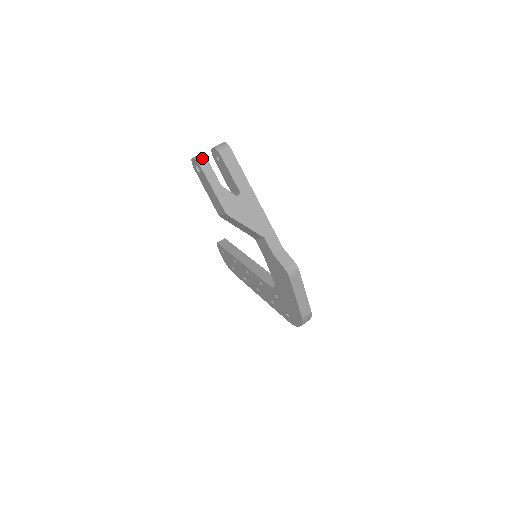
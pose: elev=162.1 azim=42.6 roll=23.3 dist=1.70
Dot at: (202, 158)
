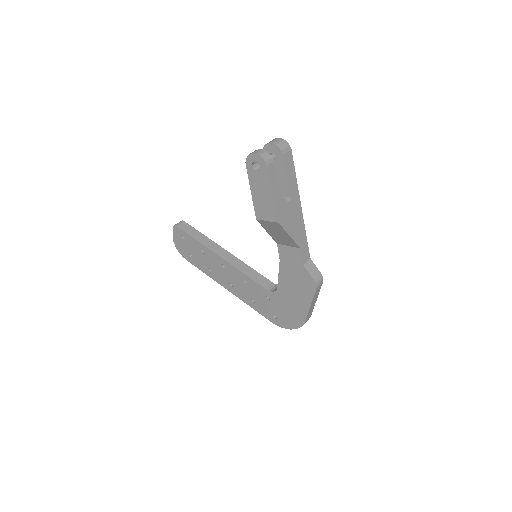
Dot at: (268, 156)
